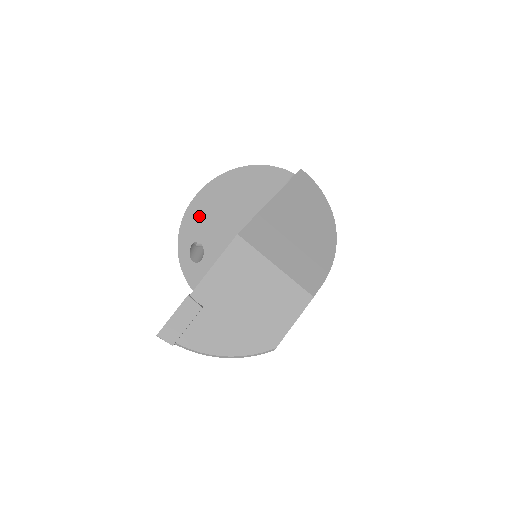
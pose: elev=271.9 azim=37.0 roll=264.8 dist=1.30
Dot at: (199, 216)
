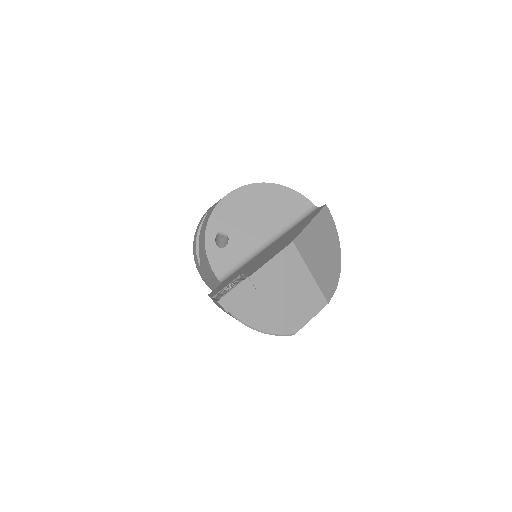
Dot at: (230, 210)
